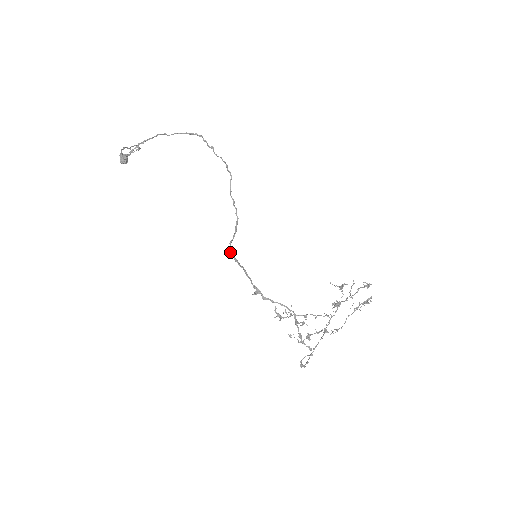
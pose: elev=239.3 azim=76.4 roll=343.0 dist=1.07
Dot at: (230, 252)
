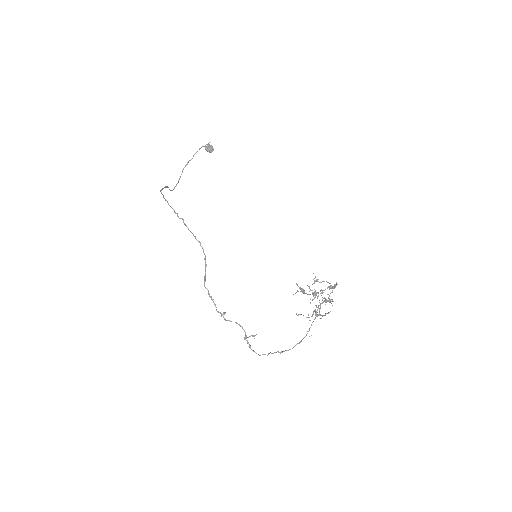
Dot at: (204, 285)
